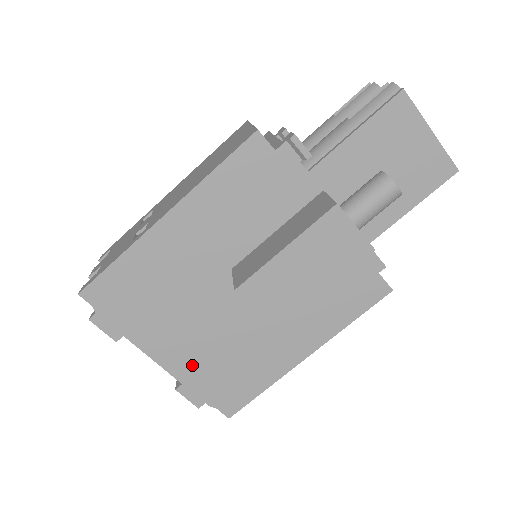
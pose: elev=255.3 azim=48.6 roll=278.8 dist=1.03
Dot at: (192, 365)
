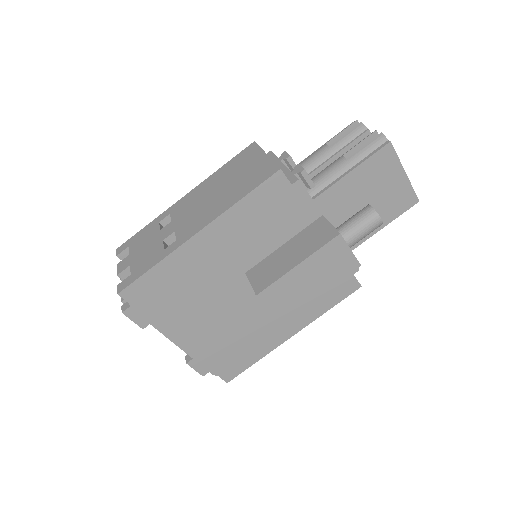
Dot at: (204, 345)
